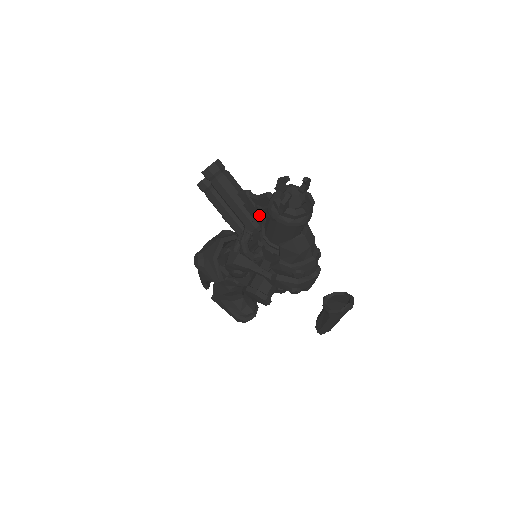
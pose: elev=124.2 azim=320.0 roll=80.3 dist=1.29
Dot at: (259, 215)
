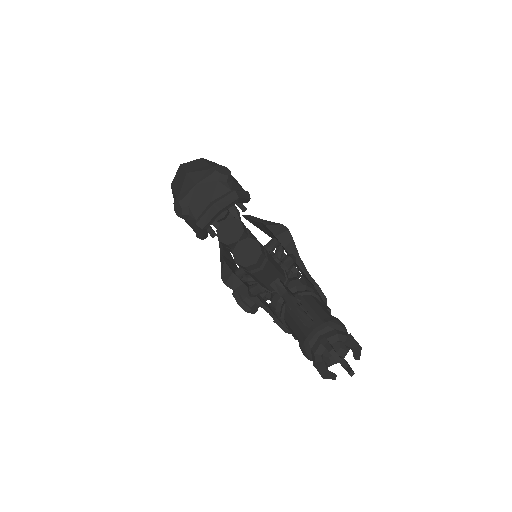
Dot at: occluded
